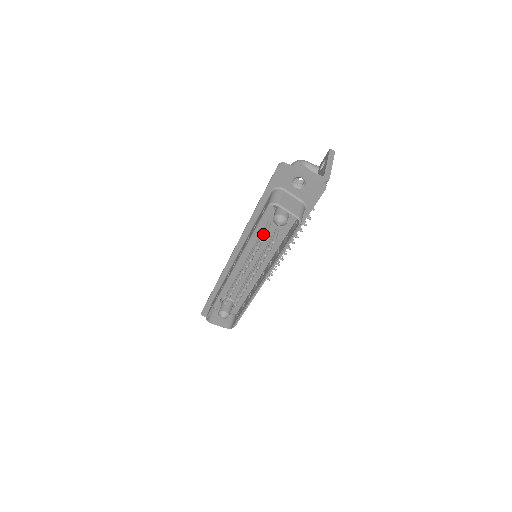
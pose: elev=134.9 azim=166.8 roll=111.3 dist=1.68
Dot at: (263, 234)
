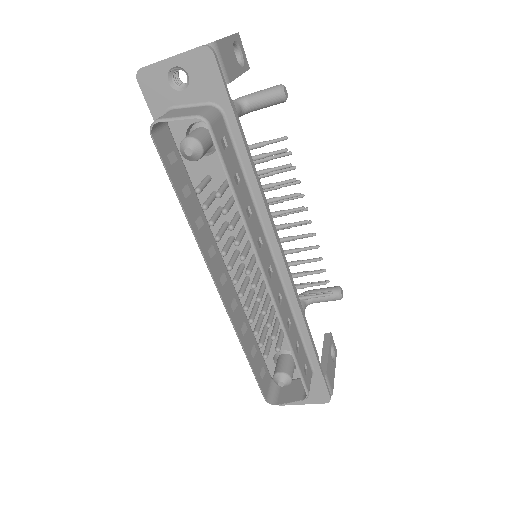
Dot at: occluded
